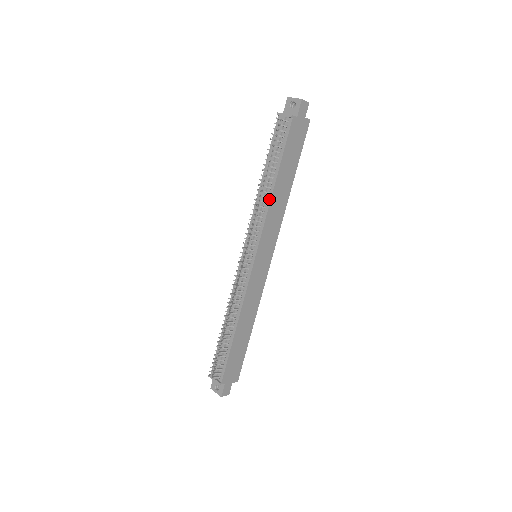
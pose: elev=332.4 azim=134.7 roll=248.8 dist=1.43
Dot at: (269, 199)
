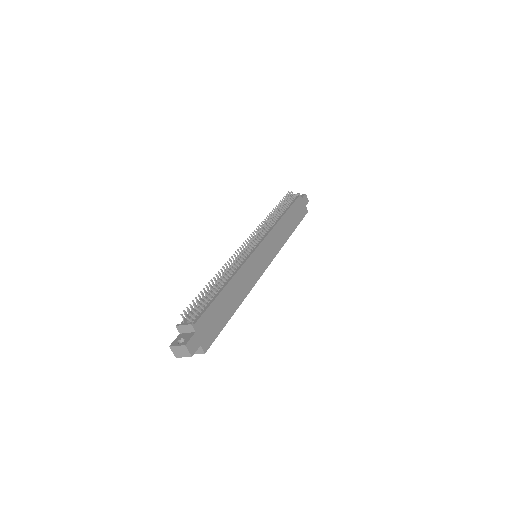
Dot at: (277, 221)
